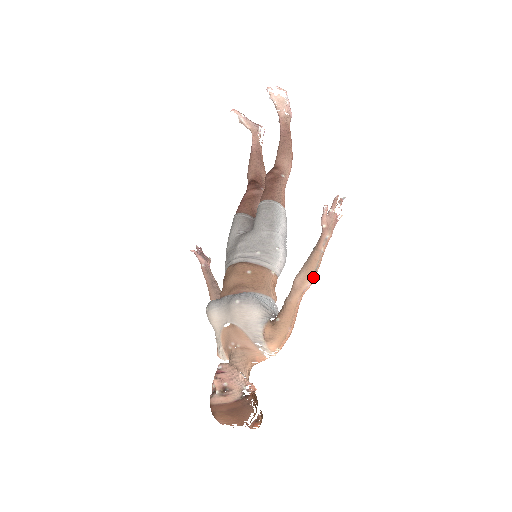
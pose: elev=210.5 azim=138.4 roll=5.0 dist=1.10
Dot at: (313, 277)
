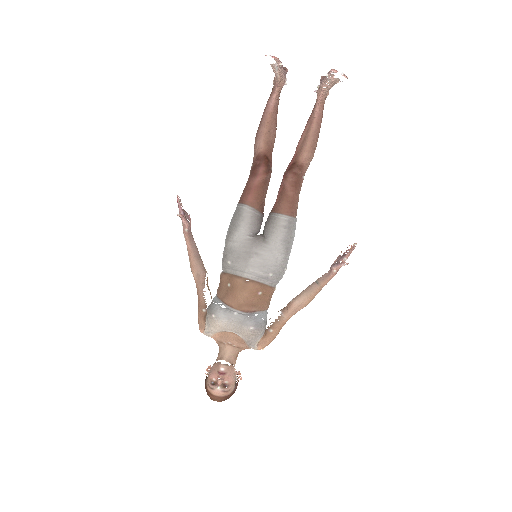
Dot at: occluded
